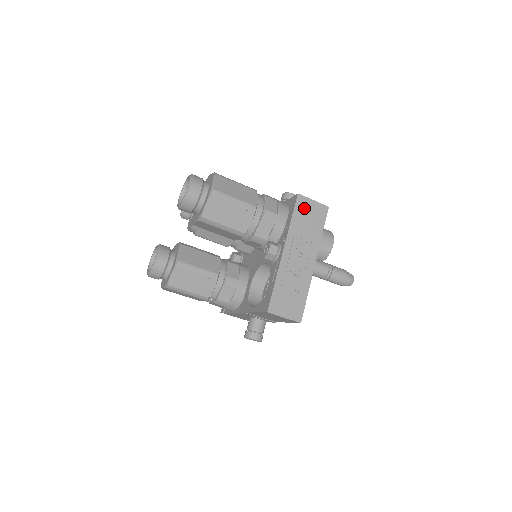
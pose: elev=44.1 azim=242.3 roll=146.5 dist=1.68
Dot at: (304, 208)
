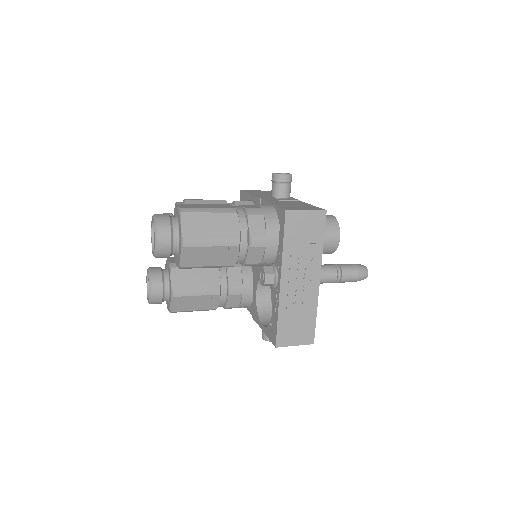
Dot at: (296, 224)
